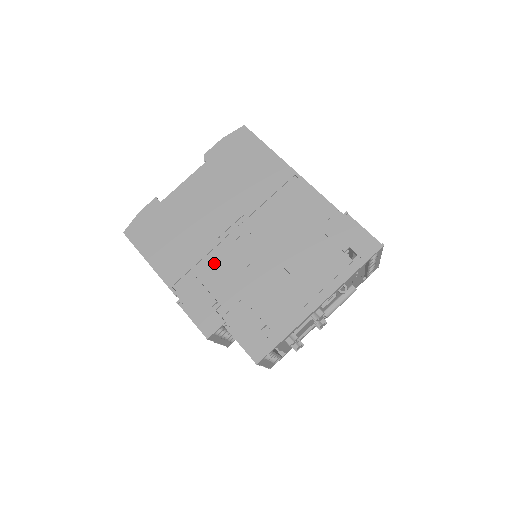
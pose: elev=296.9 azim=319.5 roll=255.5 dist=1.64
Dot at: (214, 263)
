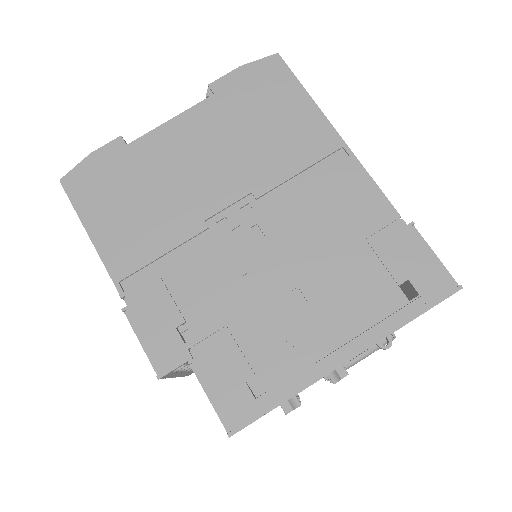
Dot at: (192, 259)
